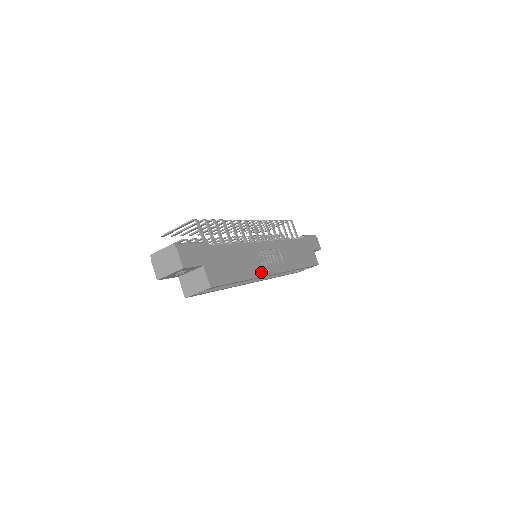
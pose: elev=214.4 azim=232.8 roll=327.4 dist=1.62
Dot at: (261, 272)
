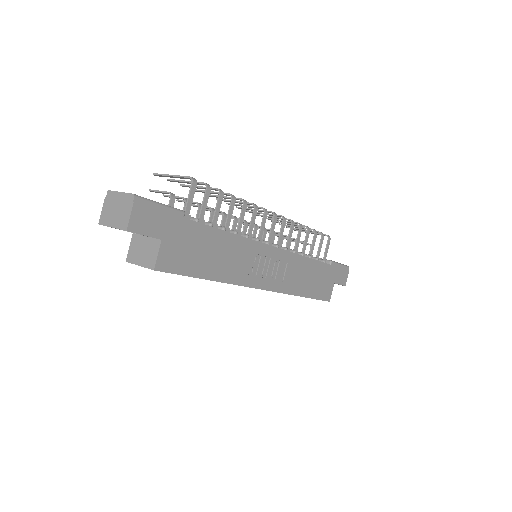
Dot at: (243, 280)
